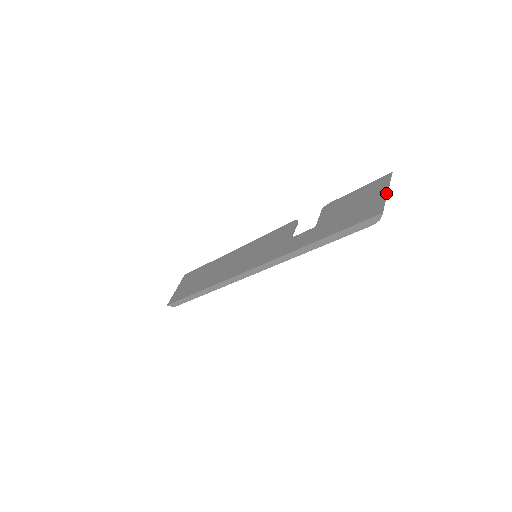
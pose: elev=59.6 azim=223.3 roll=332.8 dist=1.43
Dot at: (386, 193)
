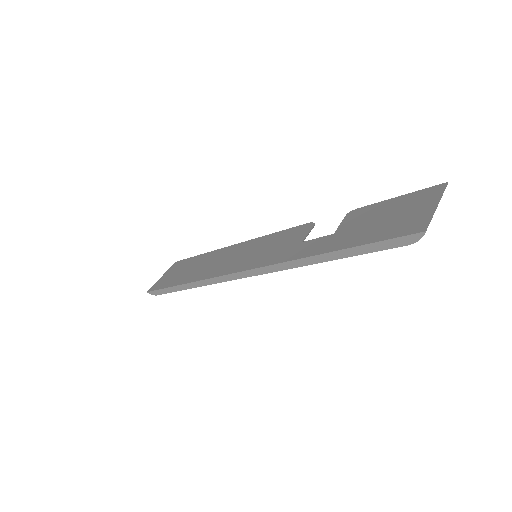
Dot at: (435, 206)
